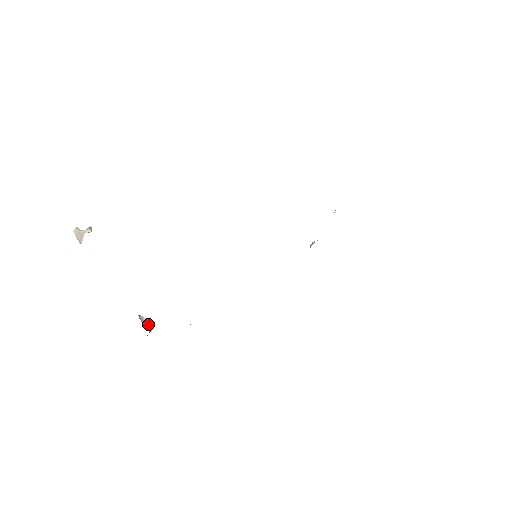
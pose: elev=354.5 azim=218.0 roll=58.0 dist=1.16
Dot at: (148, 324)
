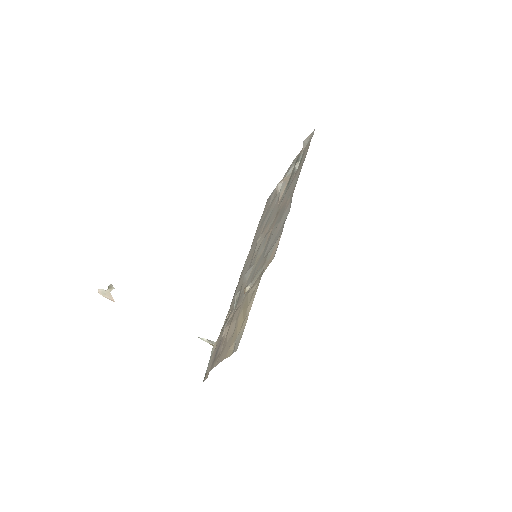
Dot at: (210, 343)
